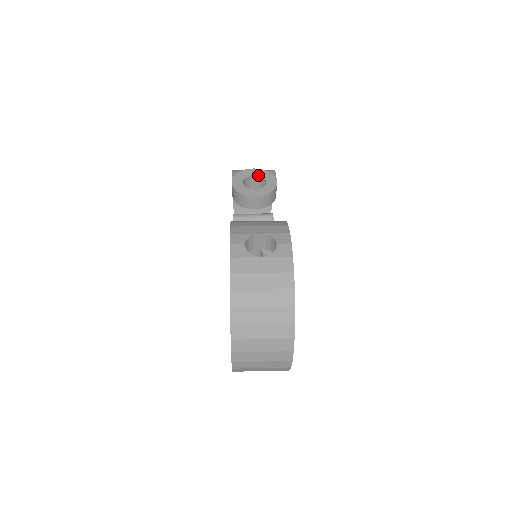
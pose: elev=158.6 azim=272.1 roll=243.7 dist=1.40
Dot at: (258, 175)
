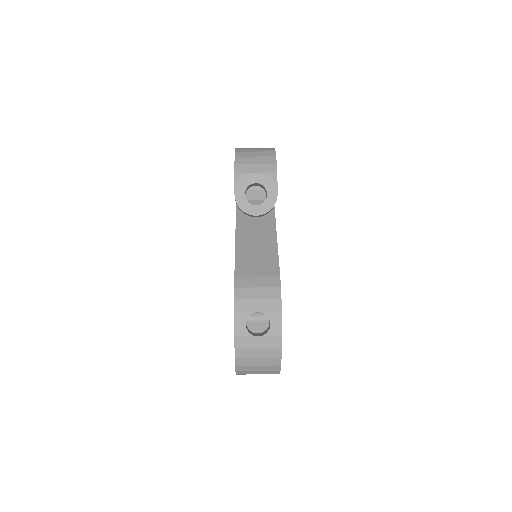
Dot at: (260, 183)
